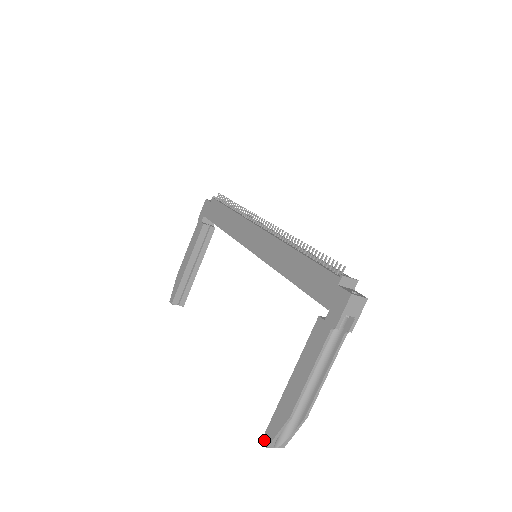
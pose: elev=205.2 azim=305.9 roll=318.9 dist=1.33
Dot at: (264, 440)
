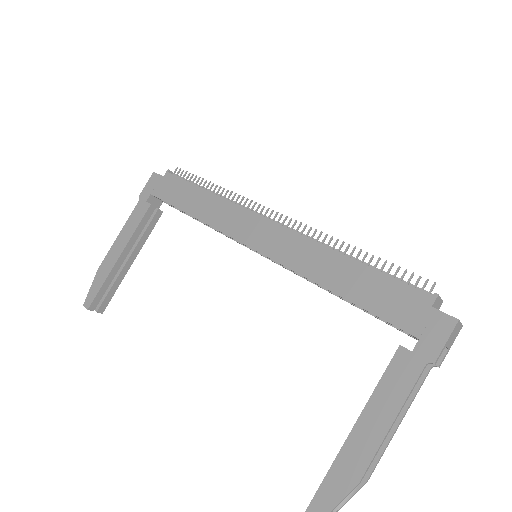
Dot at: out of frame
